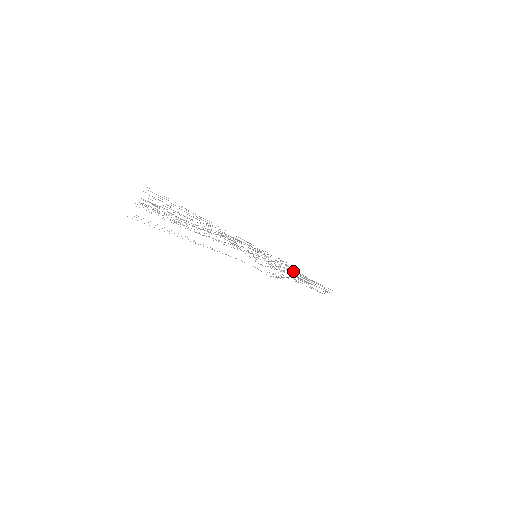
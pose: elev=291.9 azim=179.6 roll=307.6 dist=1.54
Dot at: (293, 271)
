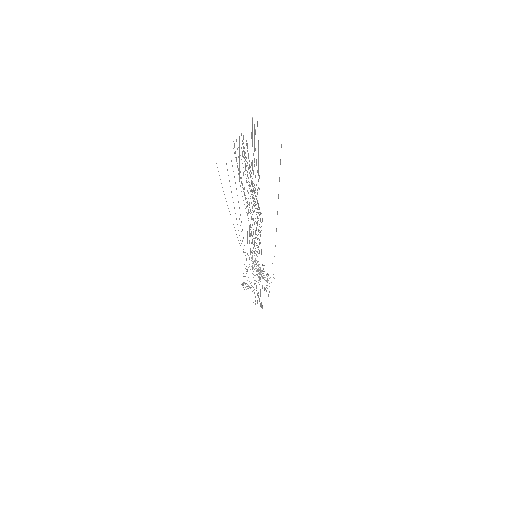
Dot at: occluded
